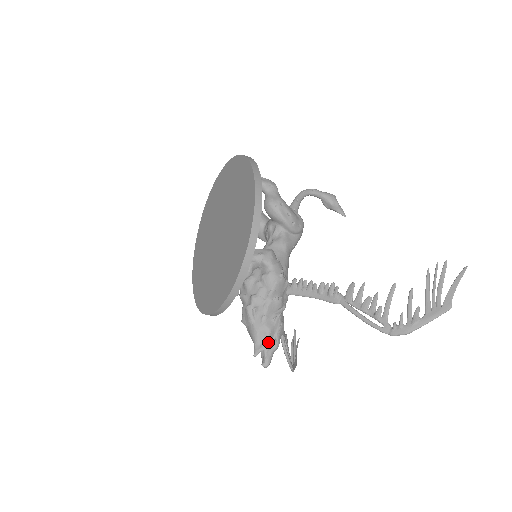
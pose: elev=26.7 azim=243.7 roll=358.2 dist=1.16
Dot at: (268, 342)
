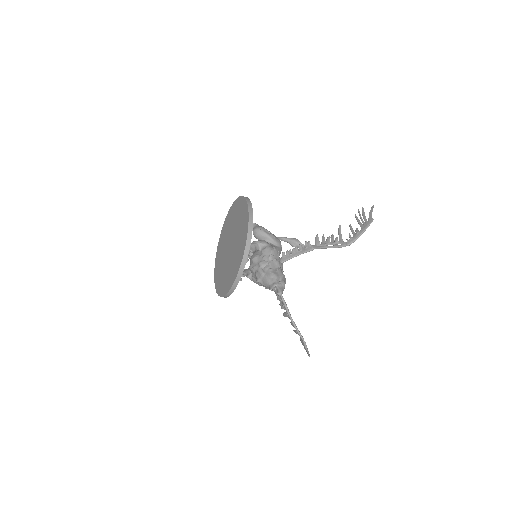
Dot at: (277, 281)
